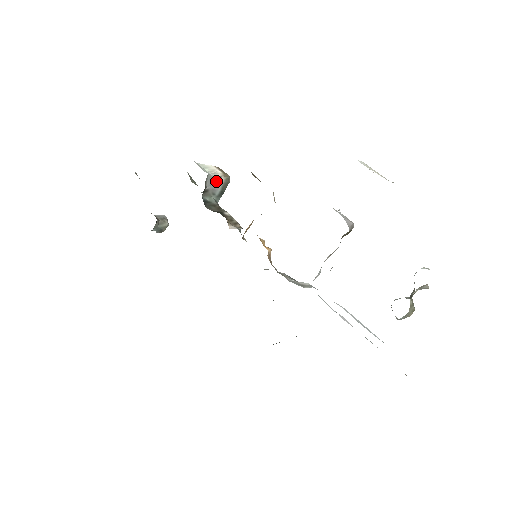
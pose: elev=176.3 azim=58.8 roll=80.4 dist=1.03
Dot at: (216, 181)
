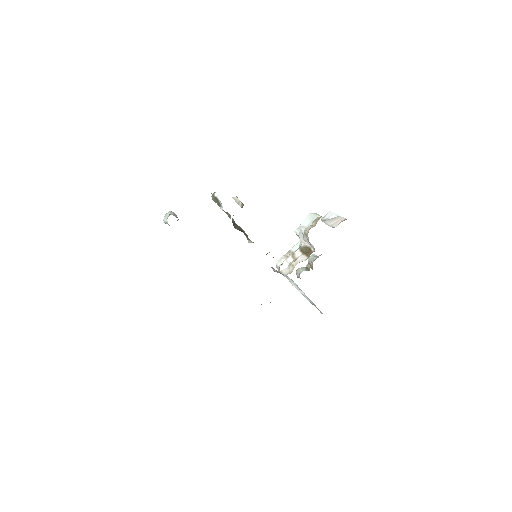
Dot at: occluded
